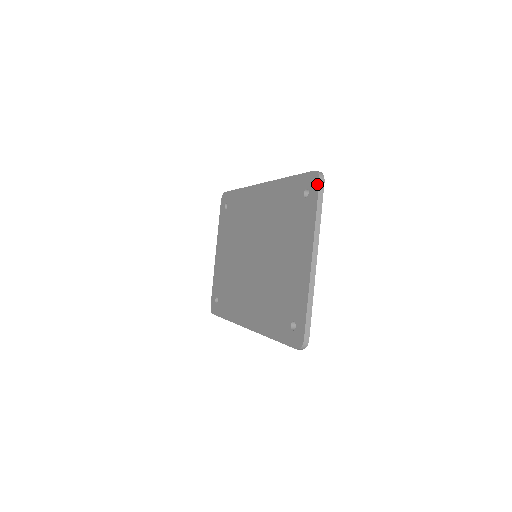
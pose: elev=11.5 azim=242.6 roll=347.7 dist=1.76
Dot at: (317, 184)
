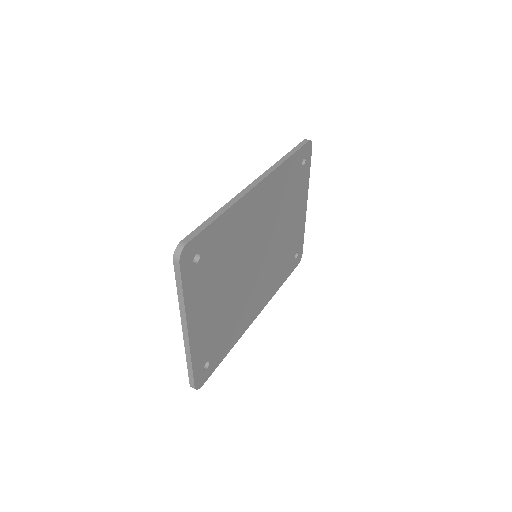
Dot at: (175, 262)
